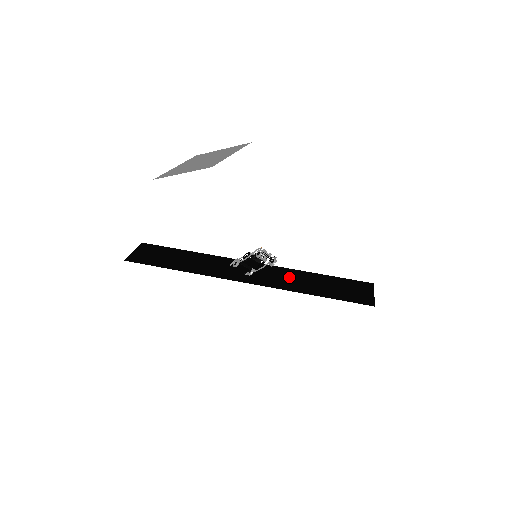
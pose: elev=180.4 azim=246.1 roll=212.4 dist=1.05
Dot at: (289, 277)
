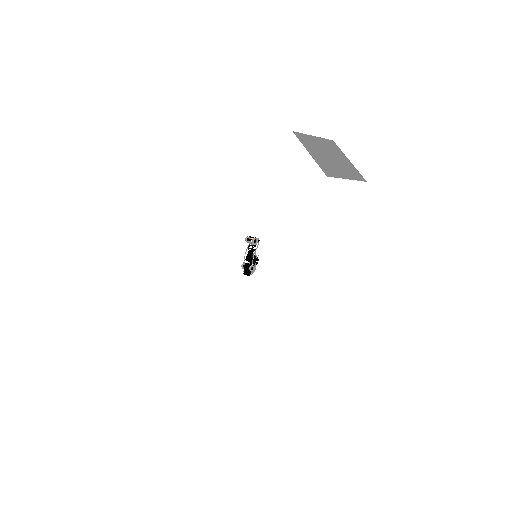
Dot at: occluded
